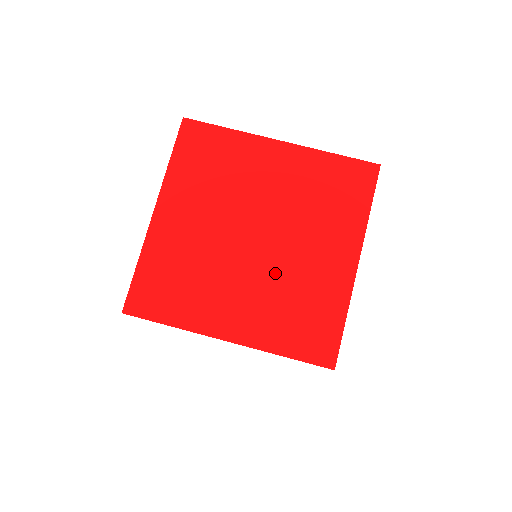
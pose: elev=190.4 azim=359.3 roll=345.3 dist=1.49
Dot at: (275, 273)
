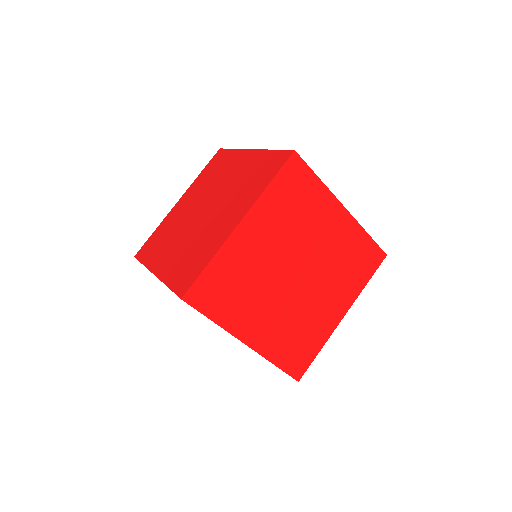
Dot at: (226, 196)
